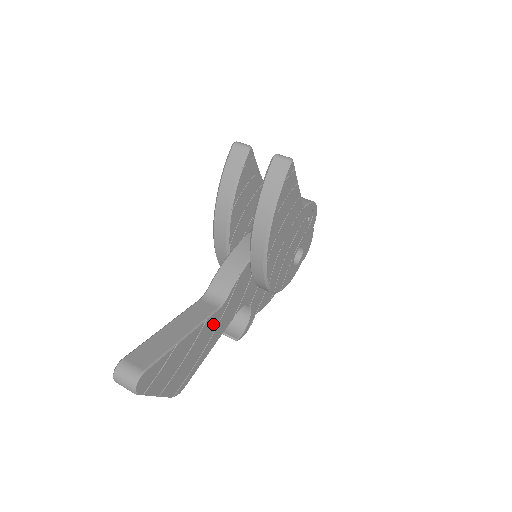
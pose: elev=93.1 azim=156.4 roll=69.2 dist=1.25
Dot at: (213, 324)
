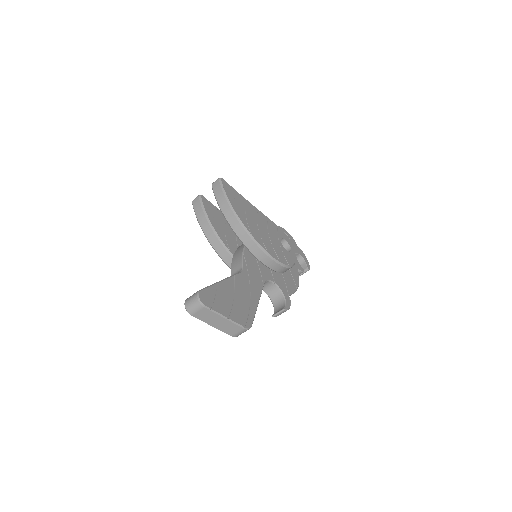
Dot at: (244, 282)
